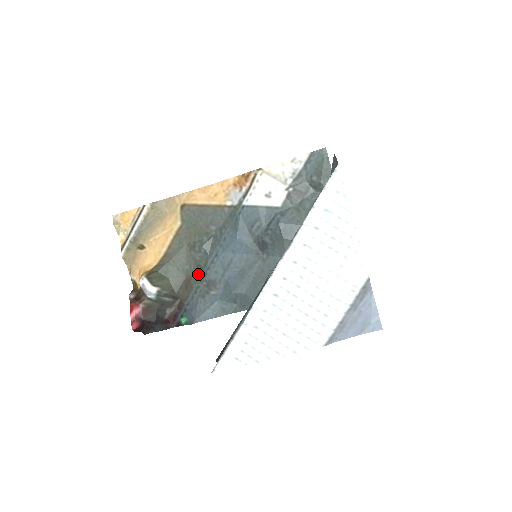
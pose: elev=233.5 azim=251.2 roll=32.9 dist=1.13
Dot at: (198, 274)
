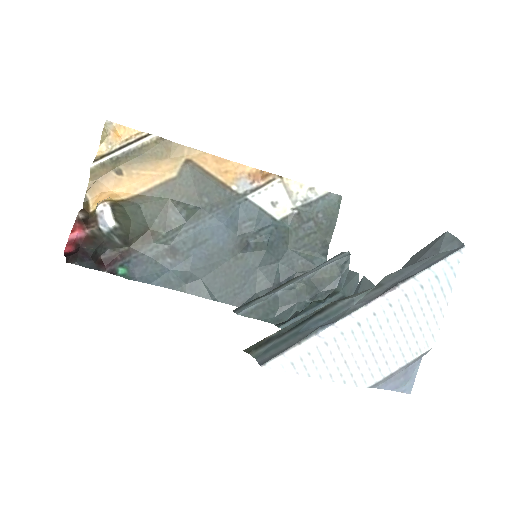
Dot at: (164, 234)
